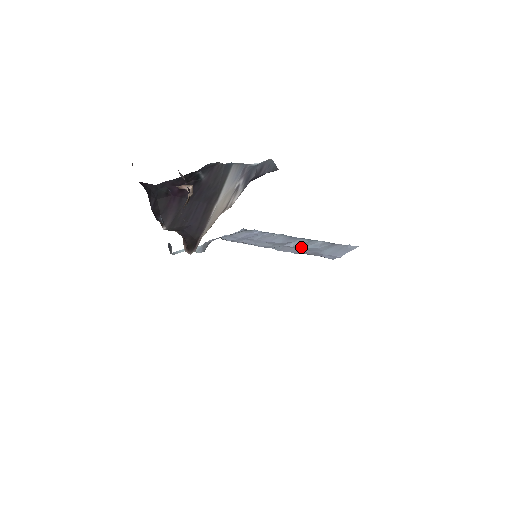
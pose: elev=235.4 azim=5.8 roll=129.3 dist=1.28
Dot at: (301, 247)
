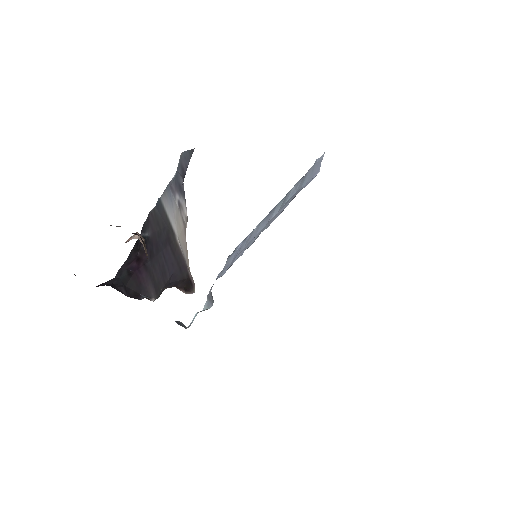
Dot at: (282, 207)
